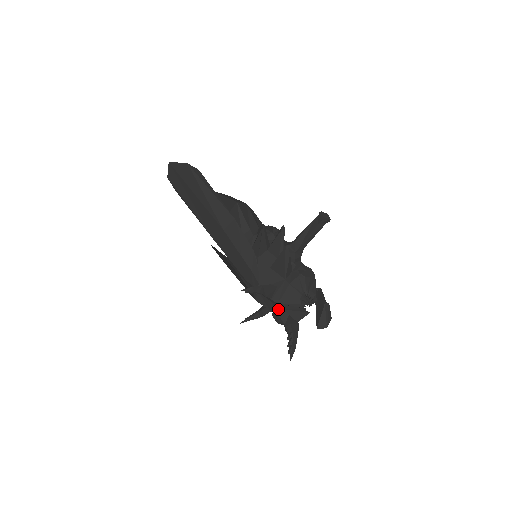
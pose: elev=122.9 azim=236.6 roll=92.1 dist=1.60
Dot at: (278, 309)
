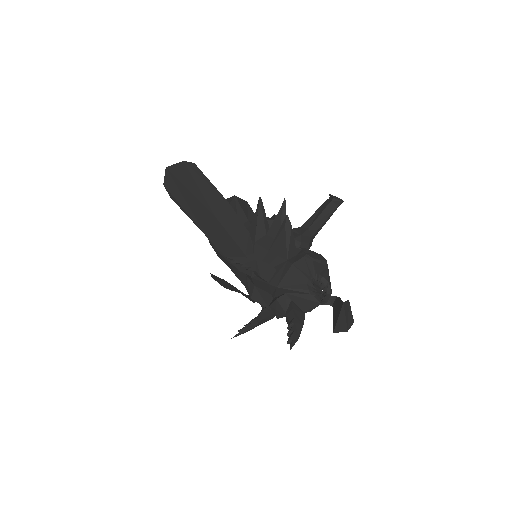
Dot at: (277, 297)
